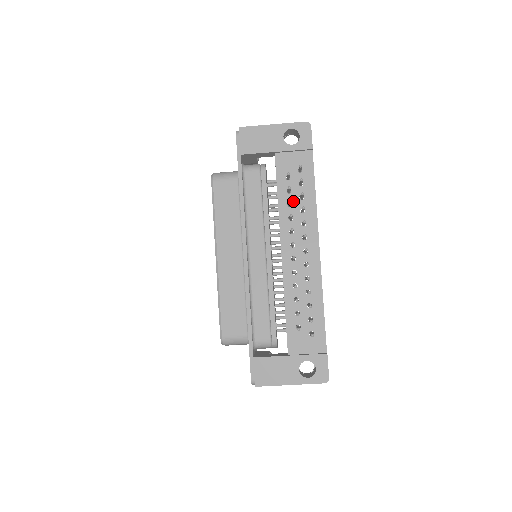
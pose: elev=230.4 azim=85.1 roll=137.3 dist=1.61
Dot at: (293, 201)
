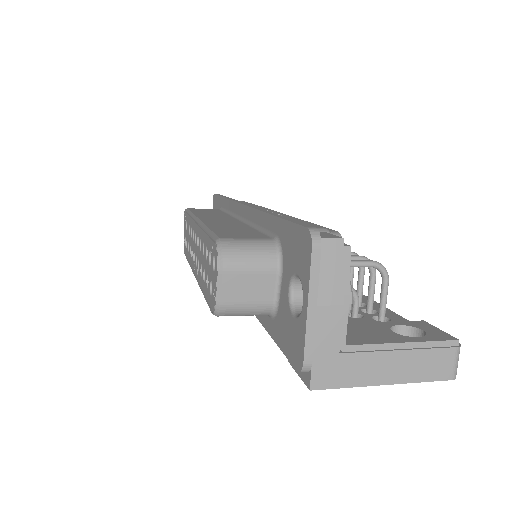
Dot at: occluded
